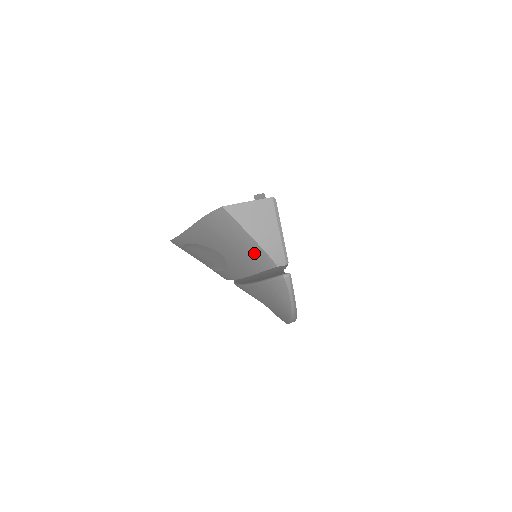
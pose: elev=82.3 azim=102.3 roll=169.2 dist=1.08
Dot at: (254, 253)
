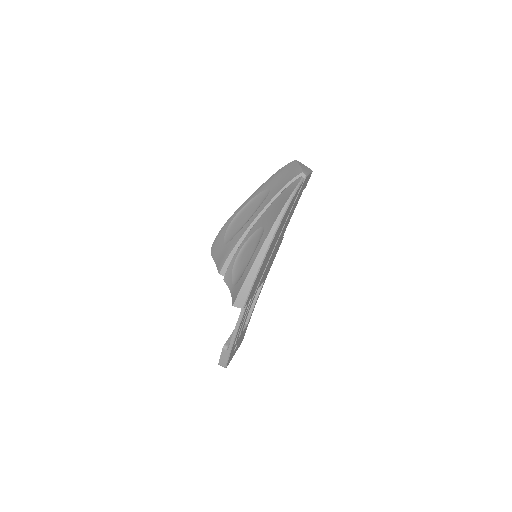
Dot at: (295, 171)
